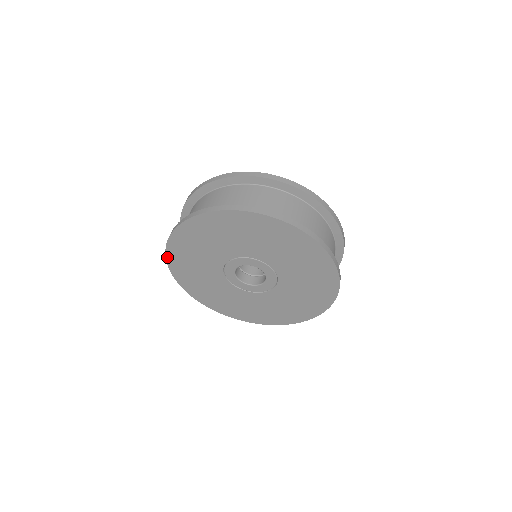
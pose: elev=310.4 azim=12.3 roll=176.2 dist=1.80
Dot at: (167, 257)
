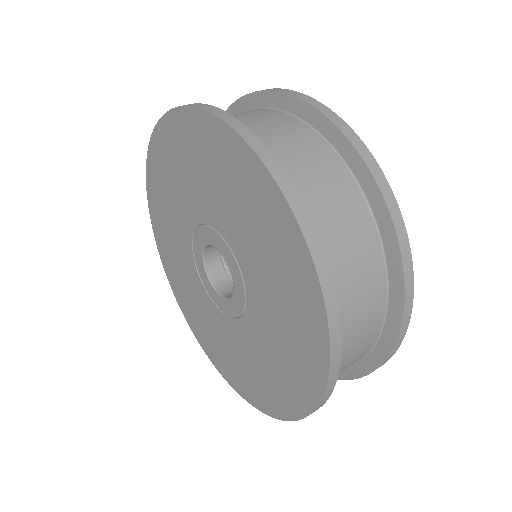
Dot at: (149, 151)
